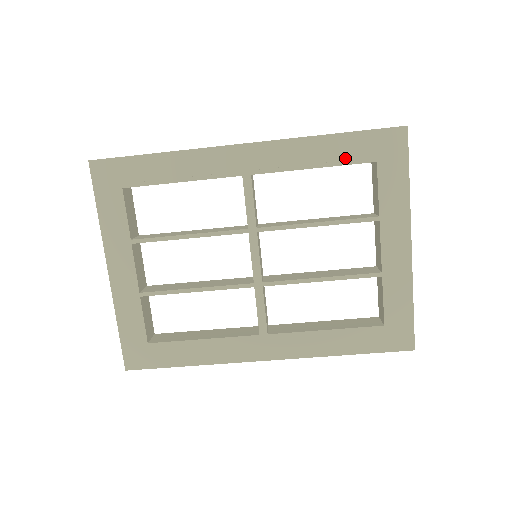
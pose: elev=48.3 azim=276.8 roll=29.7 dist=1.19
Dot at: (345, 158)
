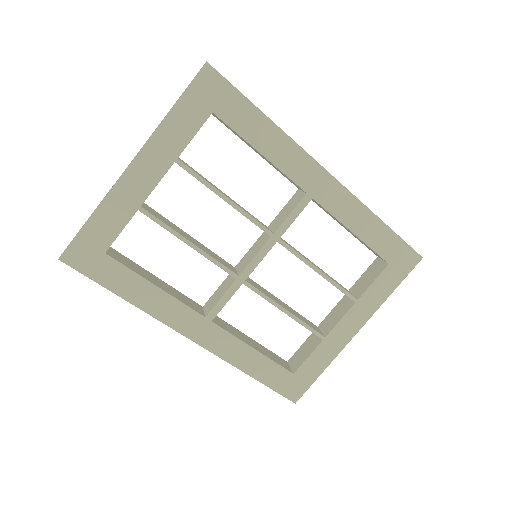
Dot at: (375, 244)
